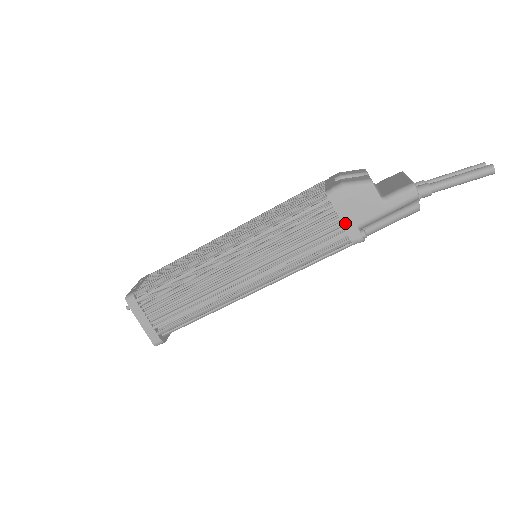
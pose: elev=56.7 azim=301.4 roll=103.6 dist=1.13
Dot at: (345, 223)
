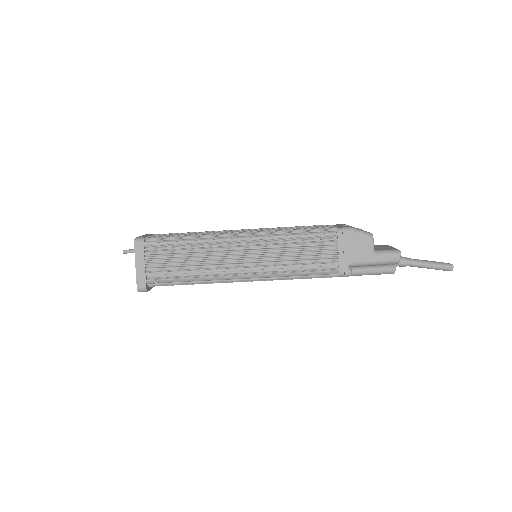
Dot at: (341, 257)
